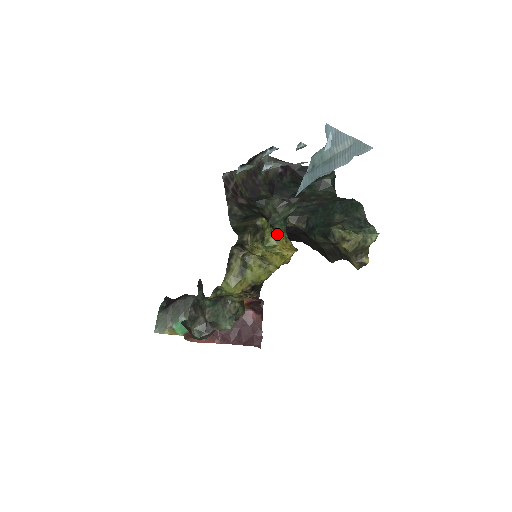
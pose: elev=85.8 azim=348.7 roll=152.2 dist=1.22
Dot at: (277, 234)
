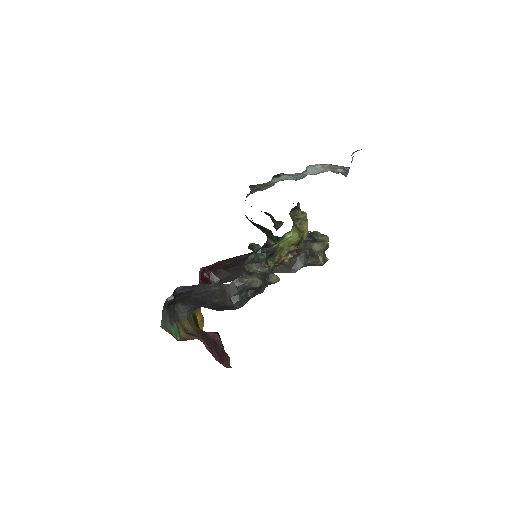
Dot at: occluded
